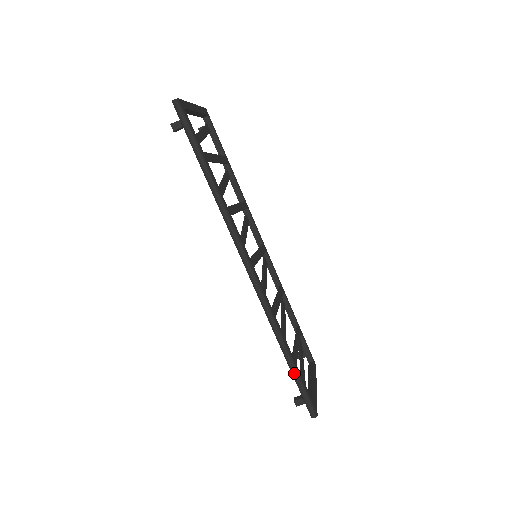
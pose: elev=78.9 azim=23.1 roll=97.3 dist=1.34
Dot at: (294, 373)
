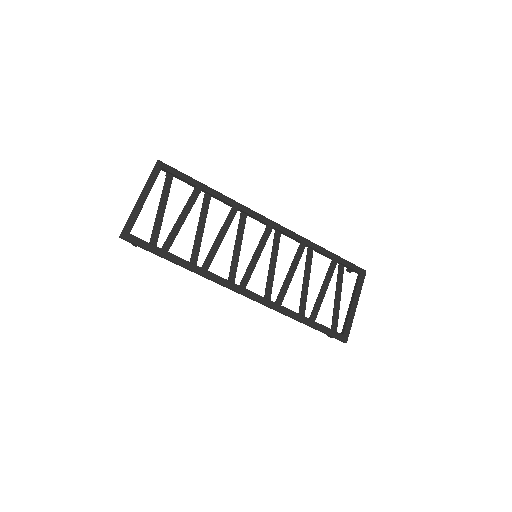
Dot at: occluded
